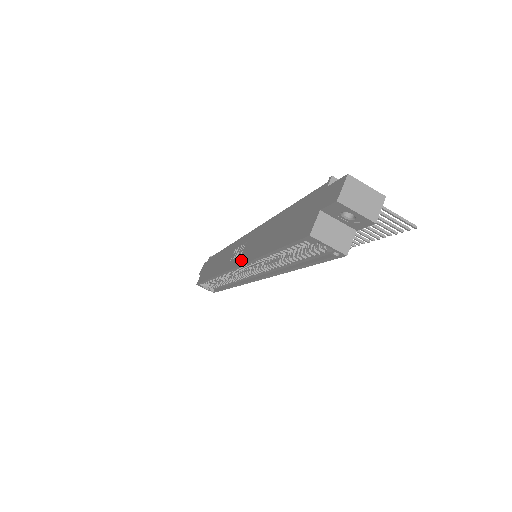
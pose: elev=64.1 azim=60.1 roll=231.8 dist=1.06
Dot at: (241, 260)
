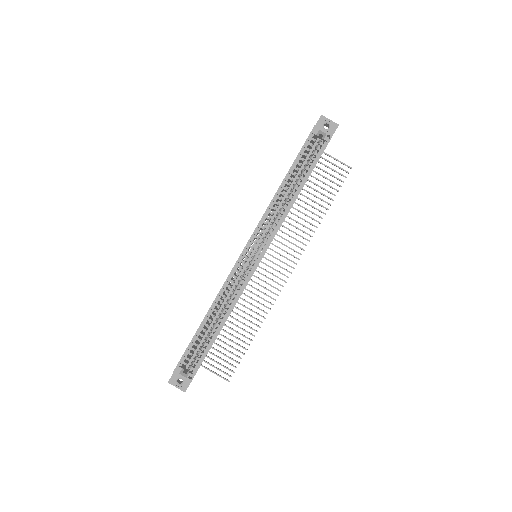
Dot at: (255, 228)
